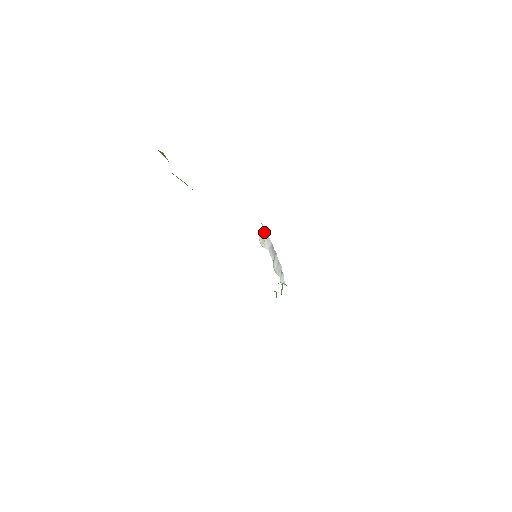
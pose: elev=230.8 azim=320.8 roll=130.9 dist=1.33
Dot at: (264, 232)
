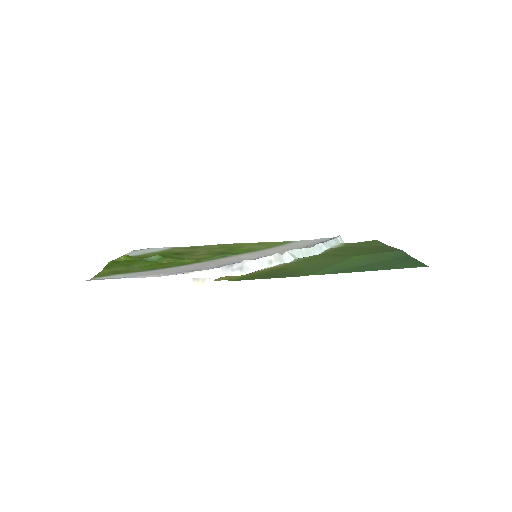
Dot at: (196, 275)
